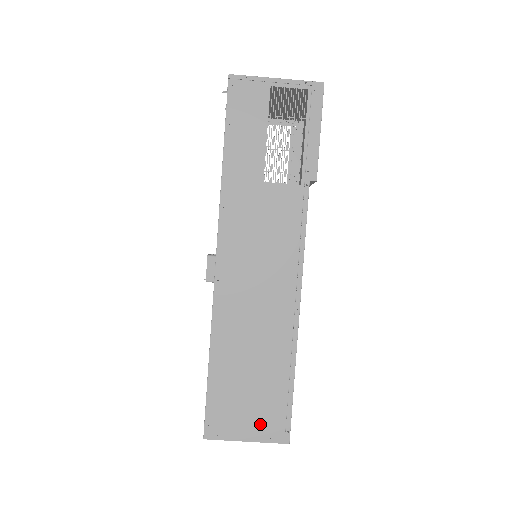
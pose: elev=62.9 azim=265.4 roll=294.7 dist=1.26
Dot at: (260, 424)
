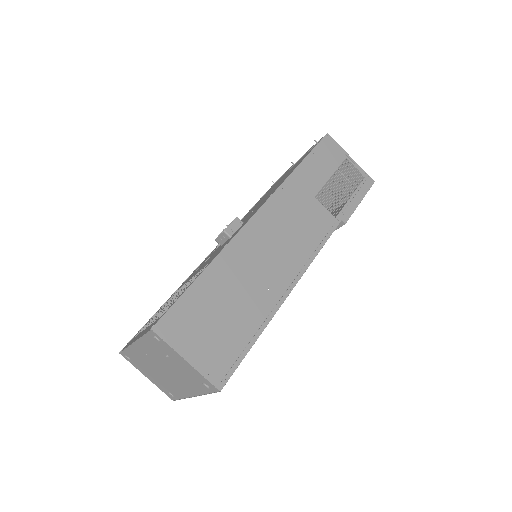
Dot at: (208, 354)
